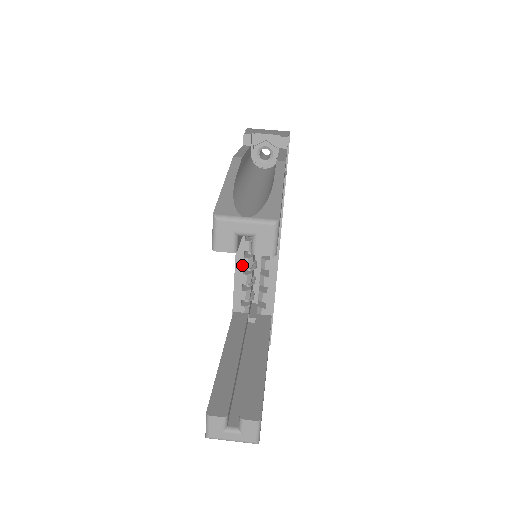
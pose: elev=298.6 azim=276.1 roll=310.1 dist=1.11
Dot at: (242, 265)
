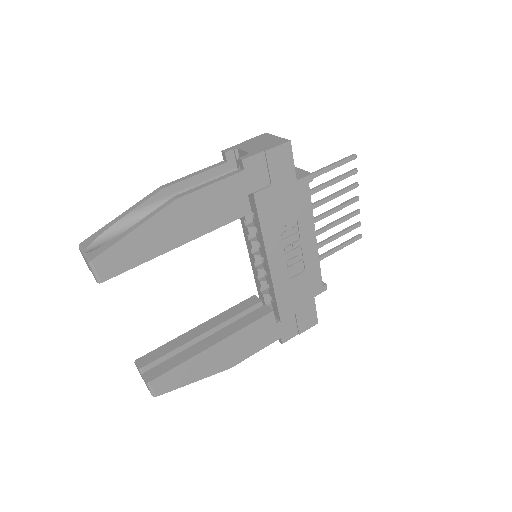
Dot at: (253, 259)
